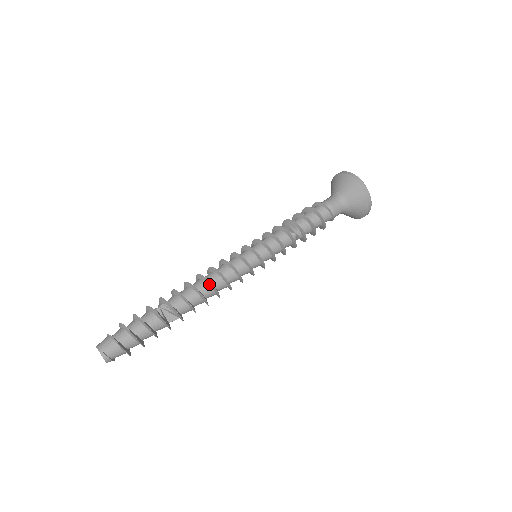
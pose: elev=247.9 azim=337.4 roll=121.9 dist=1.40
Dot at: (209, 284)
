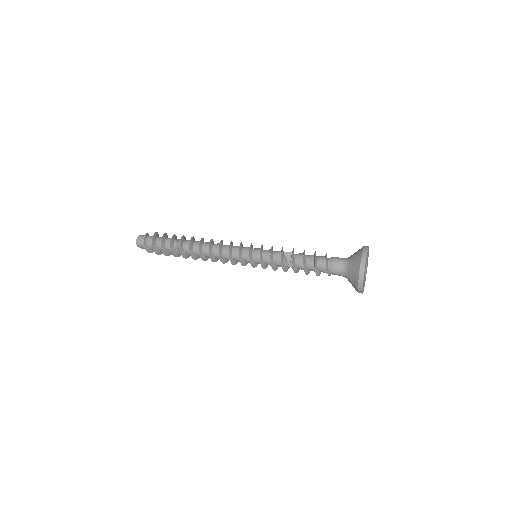
Dot at: (210, 255)
